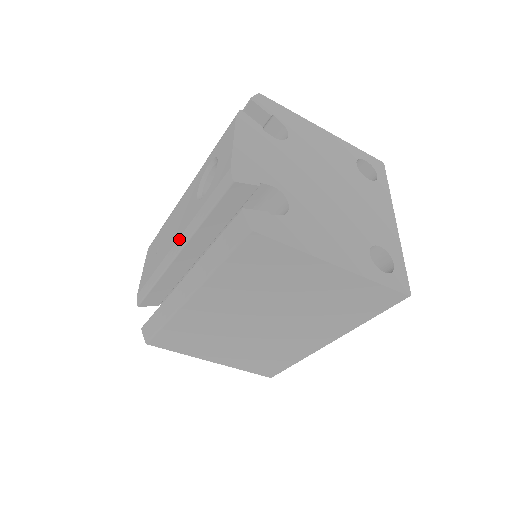
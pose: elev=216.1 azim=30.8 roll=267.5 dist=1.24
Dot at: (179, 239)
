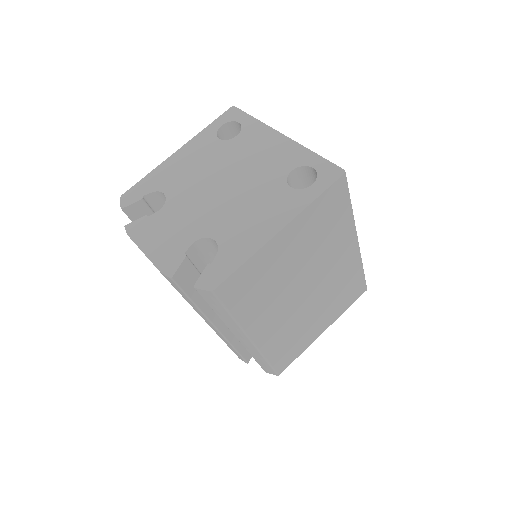
Dot at: (205, 321)
